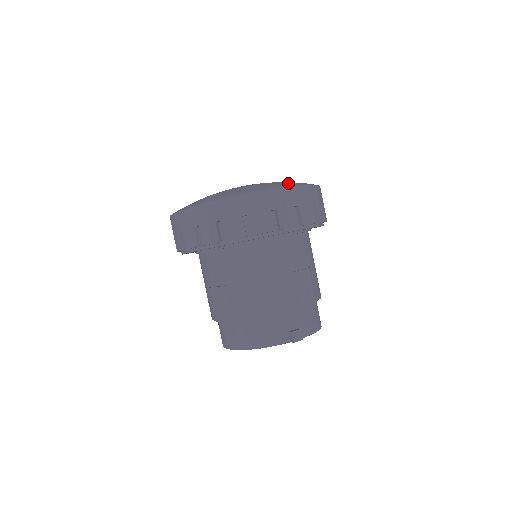
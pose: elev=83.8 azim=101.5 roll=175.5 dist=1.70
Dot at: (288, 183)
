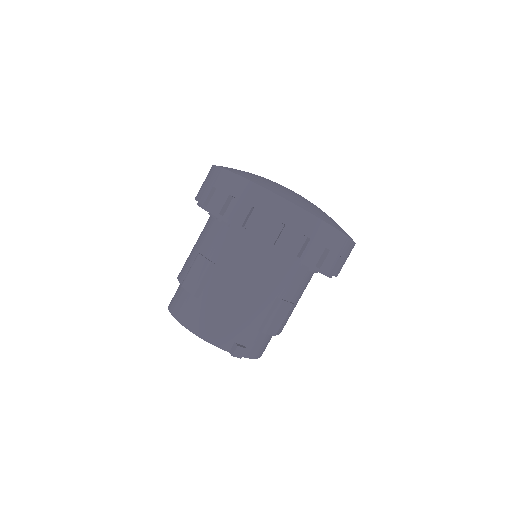
Dot at: (335, 223)
